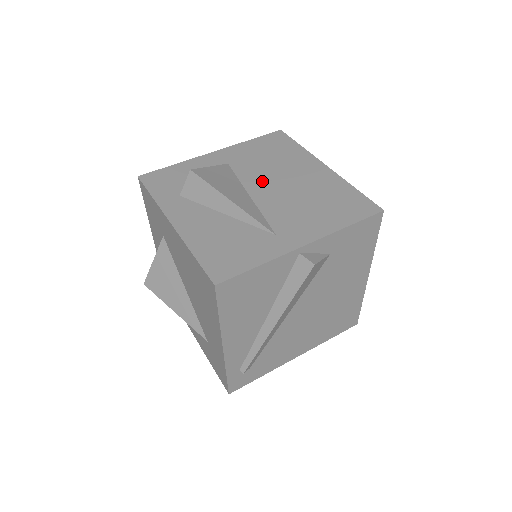
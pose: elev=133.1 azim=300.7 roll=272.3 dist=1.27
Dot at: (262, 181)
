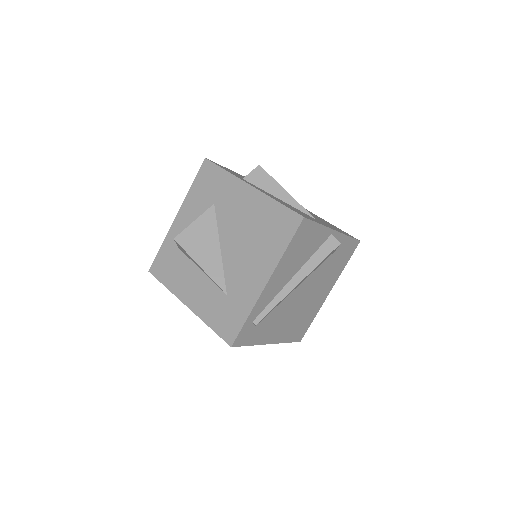
Dot at: occluded
